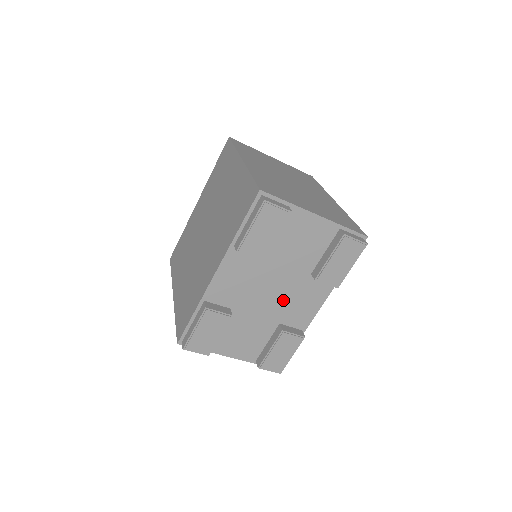
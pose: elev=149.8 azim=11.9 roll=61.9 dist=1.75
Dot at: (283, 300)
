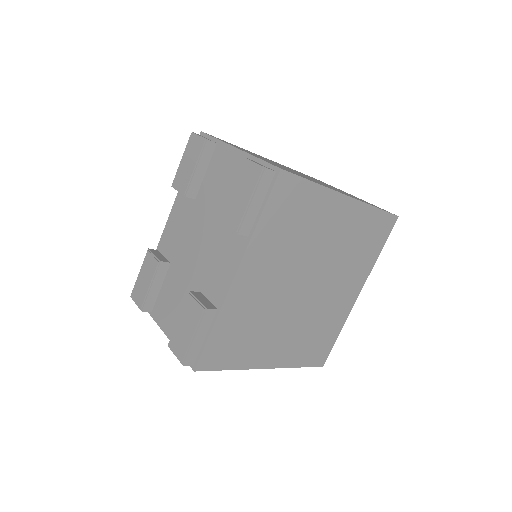
Dot at: (206, 258)
